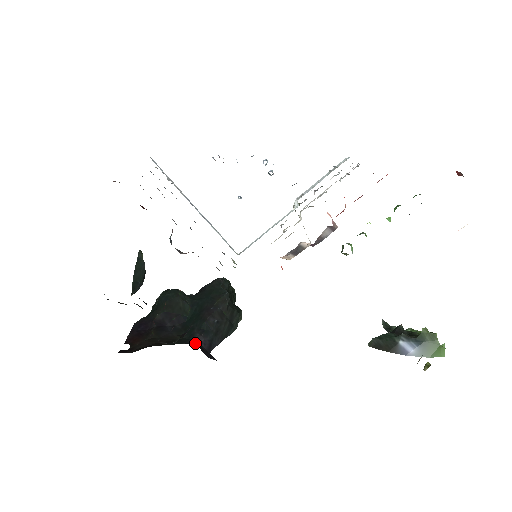
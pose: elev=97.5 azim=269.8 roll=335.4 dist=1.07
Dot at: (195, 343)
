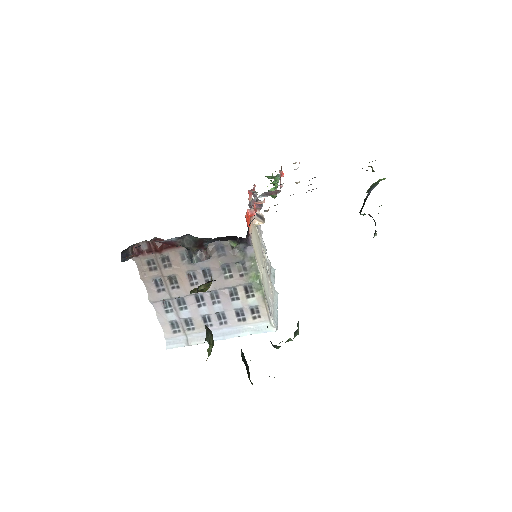
Dot at: occluded
